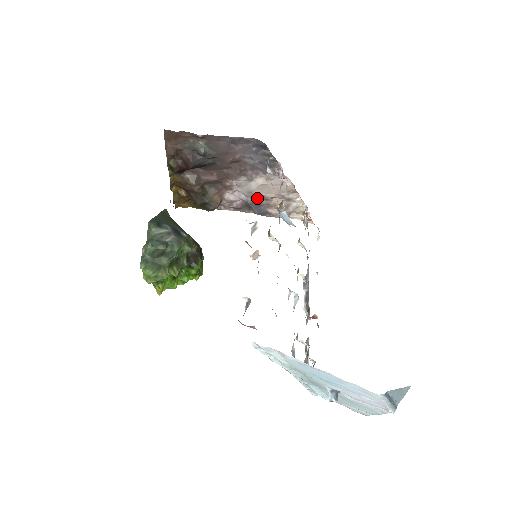
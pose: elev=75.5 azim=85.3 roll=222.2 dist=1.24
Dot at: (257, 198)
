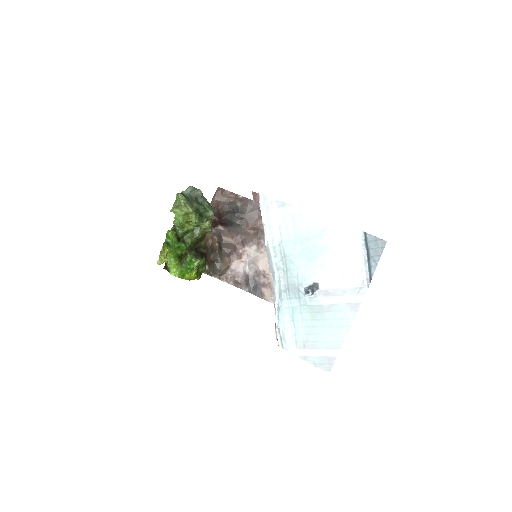
Dot at: (258, 273)
